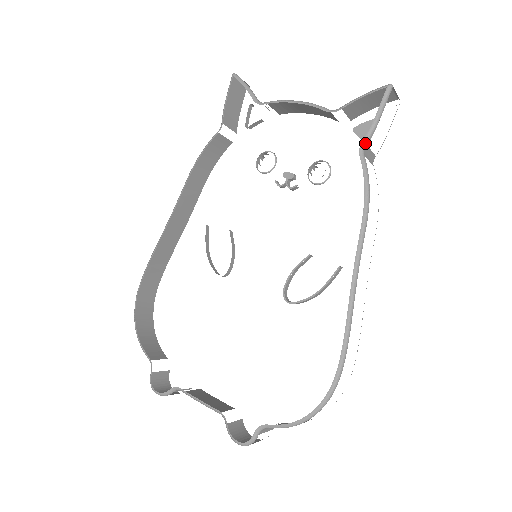
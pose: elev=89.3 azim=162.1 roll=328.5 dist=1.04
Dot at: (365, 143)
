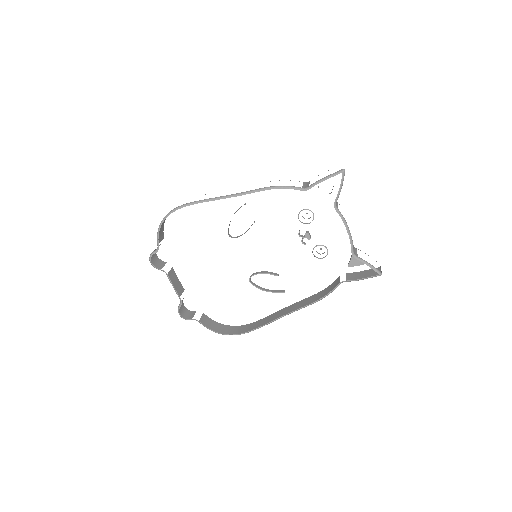
Dot at: occluded
